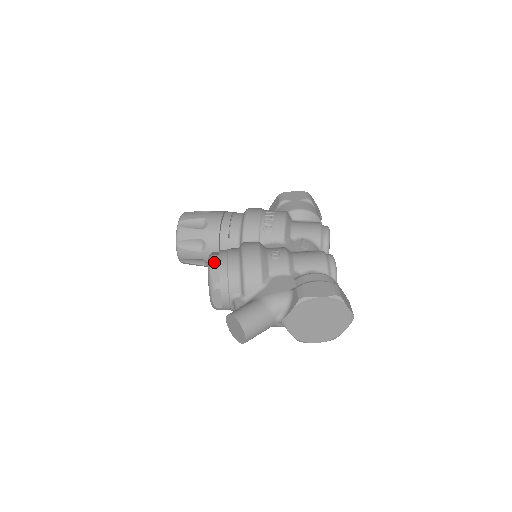
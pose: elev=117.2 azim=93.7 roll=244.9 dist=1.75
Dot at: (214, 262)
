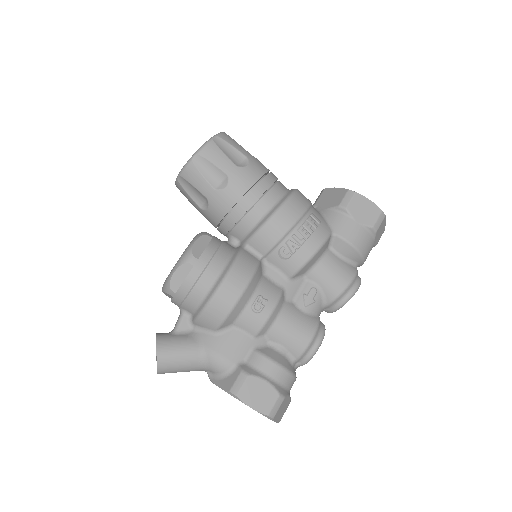
Dot at: (185, 266)
